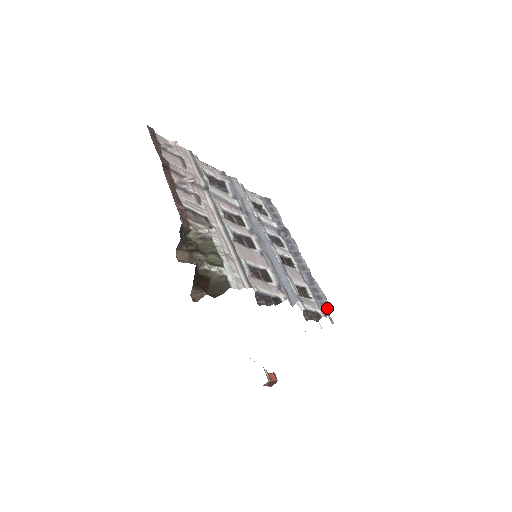
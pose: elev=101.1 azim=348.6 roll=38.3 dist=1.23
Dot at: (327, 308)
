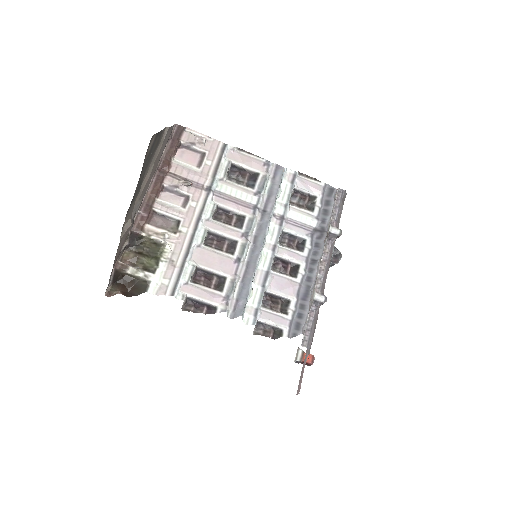
Dot at: (299, 329)
